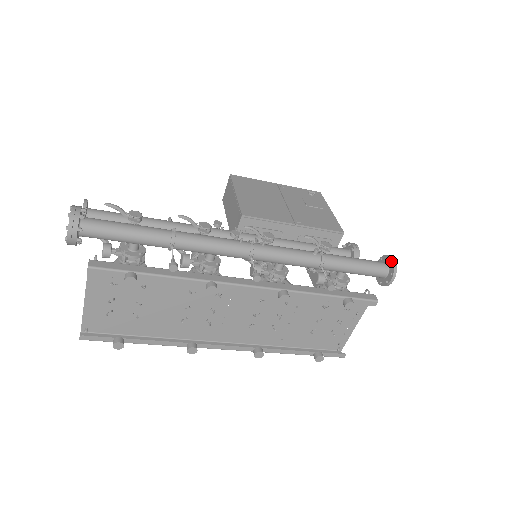
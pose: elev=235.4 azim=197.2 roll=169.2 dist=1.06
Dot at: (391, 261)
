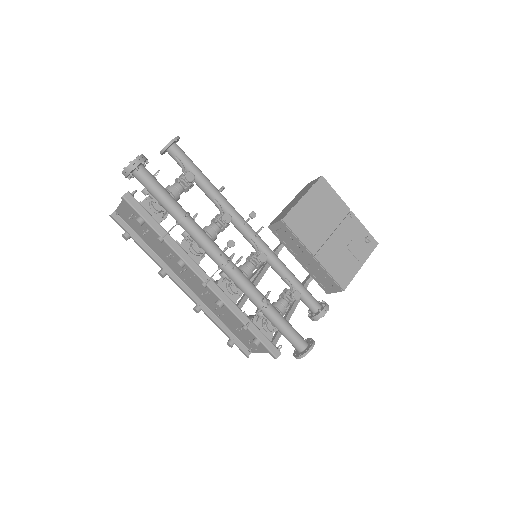
Dot at: (308, 349)
